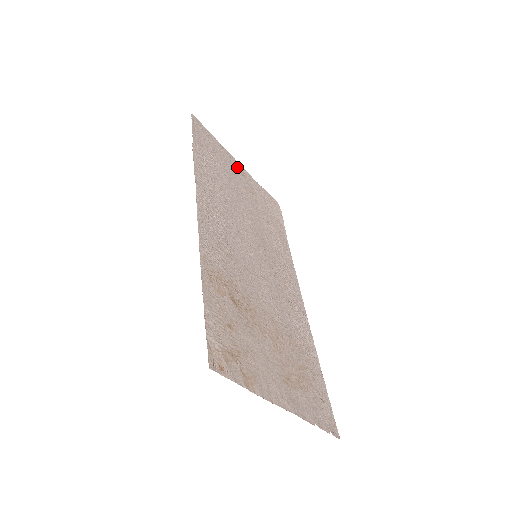
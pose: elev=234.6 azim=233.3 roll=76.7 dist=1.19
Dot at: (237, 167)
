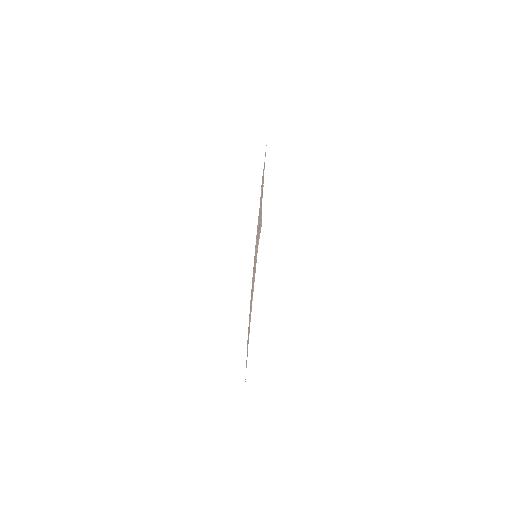
Dot at: occluded
